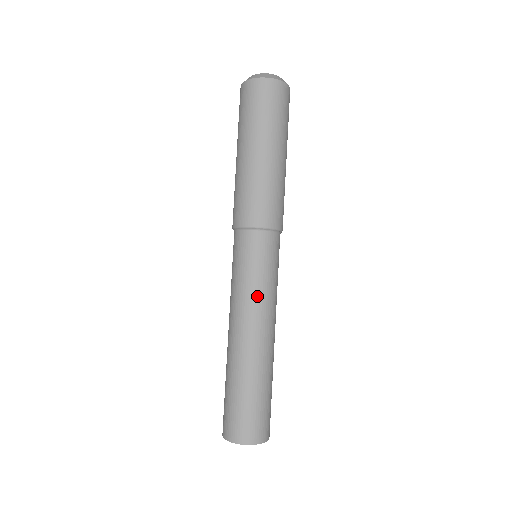
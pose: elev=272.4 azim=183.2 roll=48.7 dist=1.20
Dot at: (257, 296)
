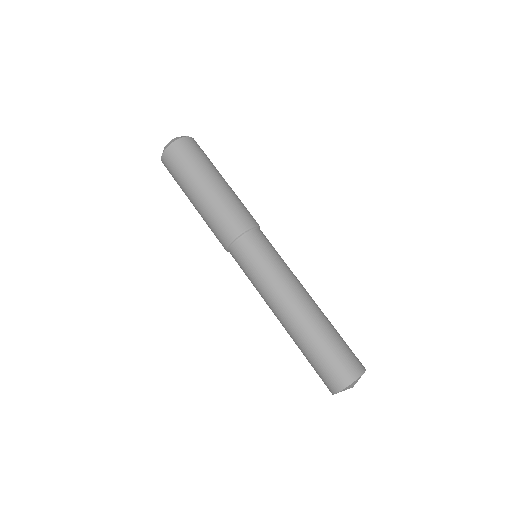
Dot at: (275, 278)
